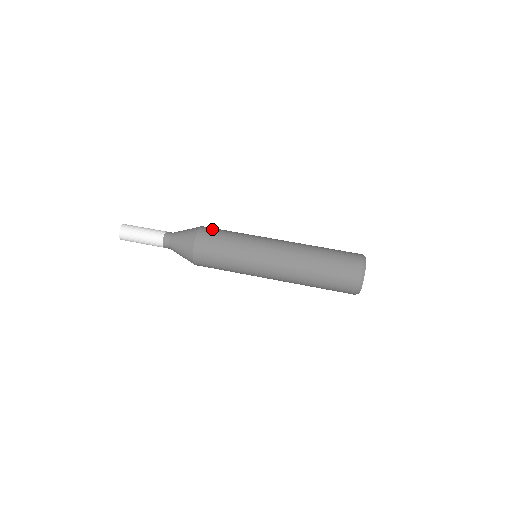
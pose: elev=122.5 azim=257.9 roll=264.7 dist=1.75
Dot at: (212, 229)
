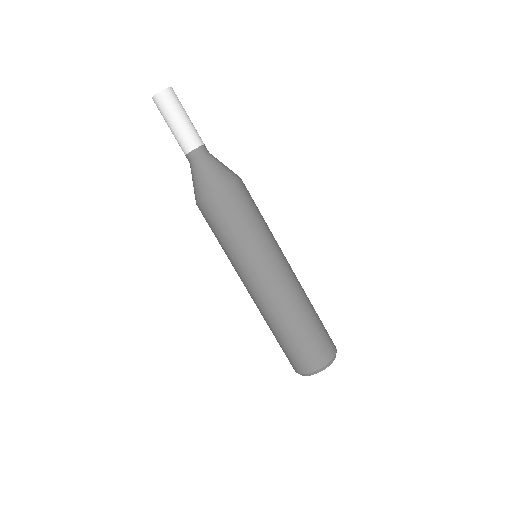
Dot at: (248, 193)
